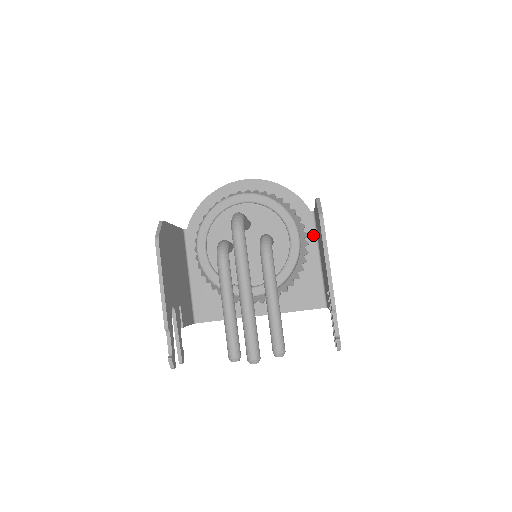
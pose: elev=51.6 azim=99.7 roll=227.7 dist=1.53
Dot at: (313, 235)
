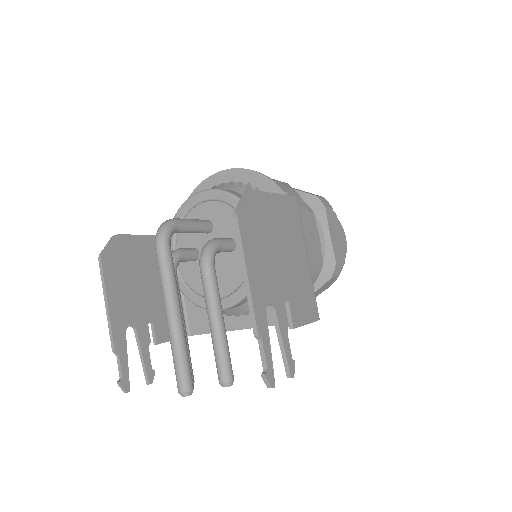
Dot at: occluded
